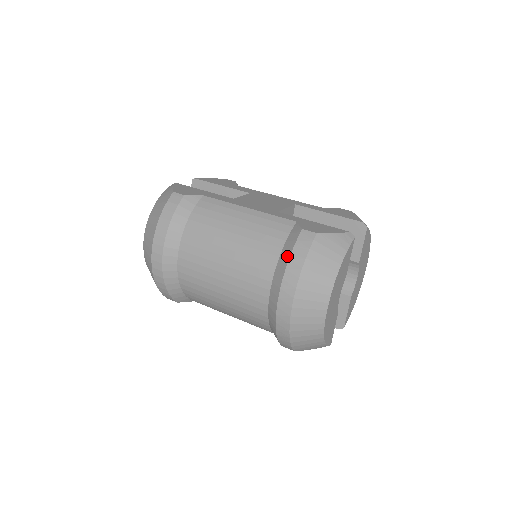
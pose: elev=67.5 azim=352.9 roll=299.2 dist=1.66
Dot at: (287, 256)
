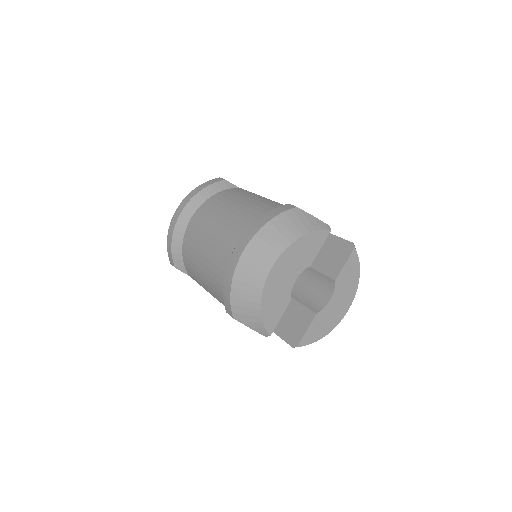
Dot at: (264, 215)
